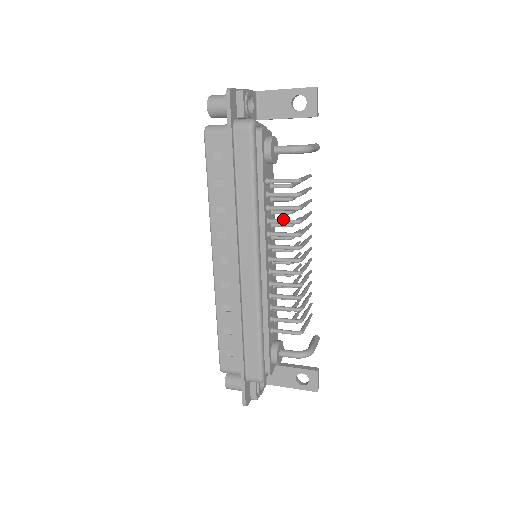
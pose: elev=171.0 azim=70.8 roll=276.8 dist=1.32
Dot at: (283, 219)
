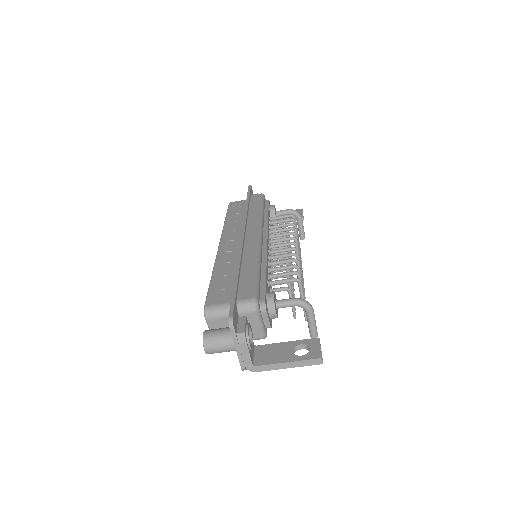
Dot at: (282, 229)
